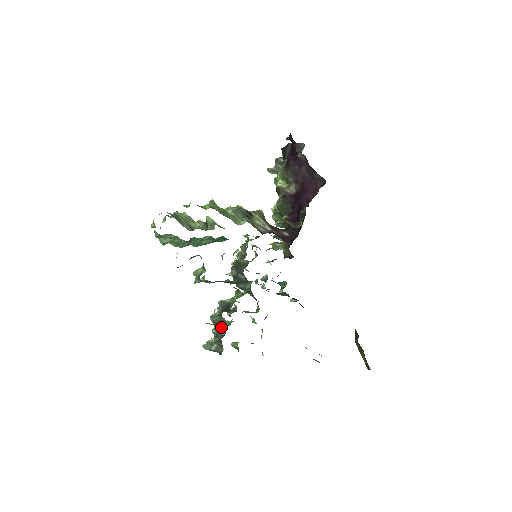
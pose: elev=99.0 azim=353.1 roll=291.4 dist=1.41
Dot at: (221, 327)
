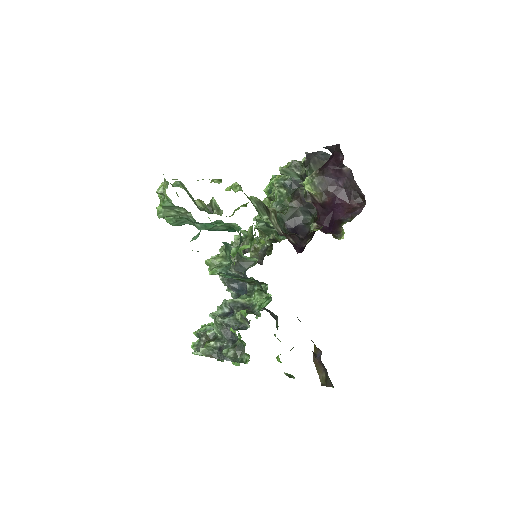
Dot at: occluded
